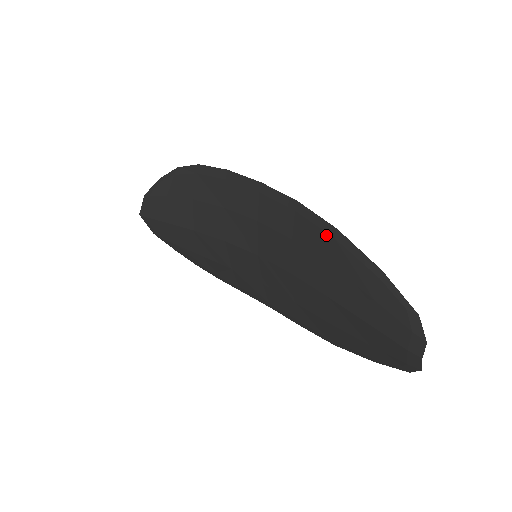
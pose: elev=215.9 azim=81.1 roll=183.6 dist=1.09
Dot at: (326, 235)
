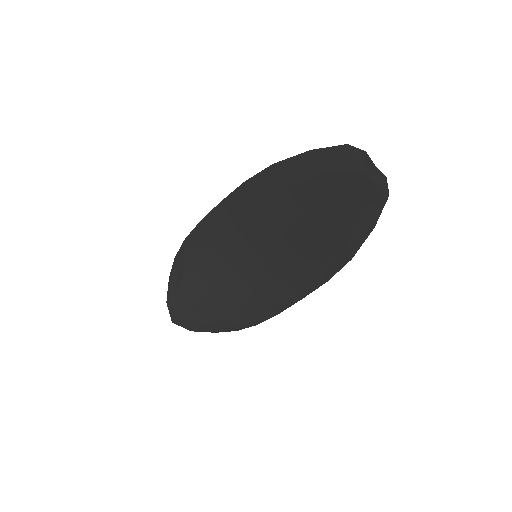
Dot at: (271, 176)
